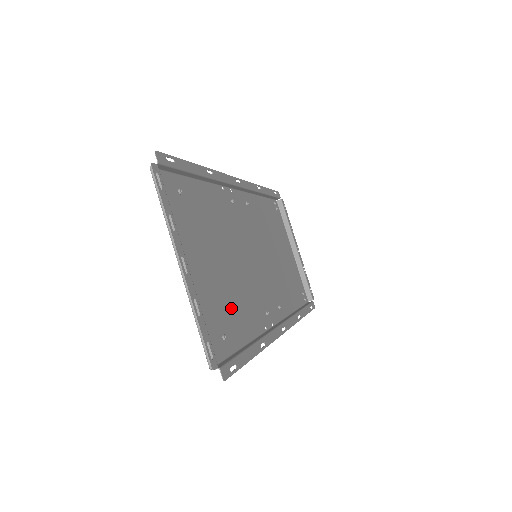
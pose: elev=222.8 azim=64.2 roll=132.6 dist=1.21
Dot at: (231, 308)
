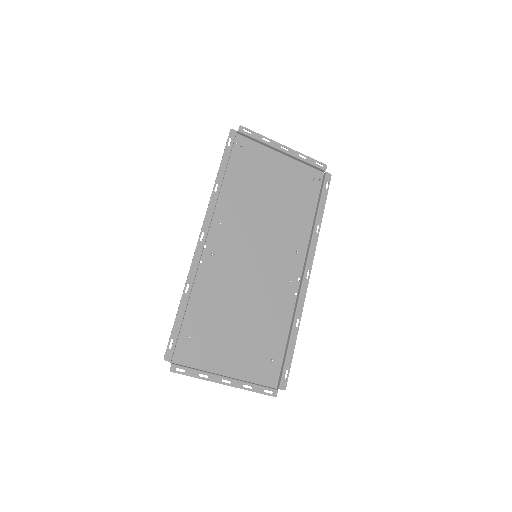
Dot at: (265, 334)
